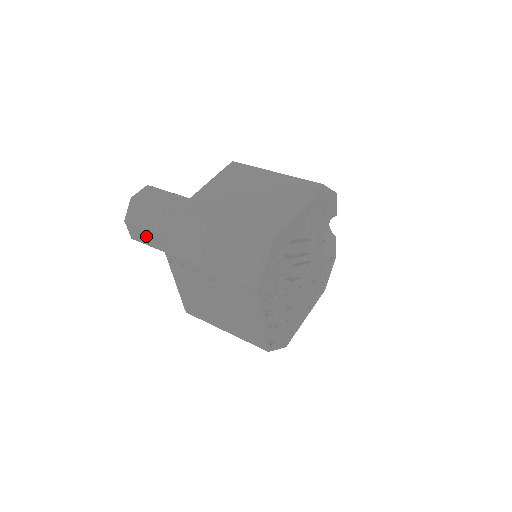
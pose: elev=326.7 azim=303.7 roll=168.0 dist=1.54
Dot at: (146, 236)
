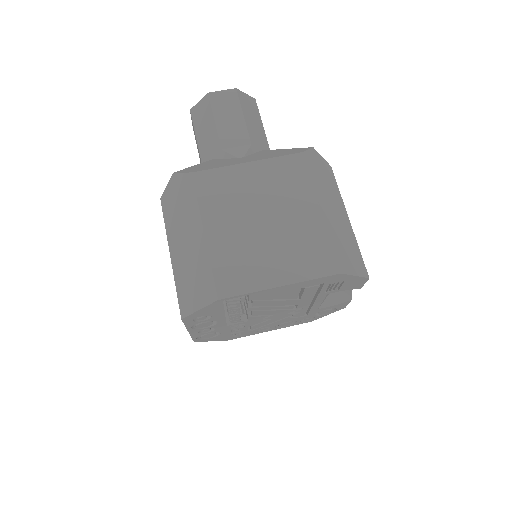
Dot at: occluded
